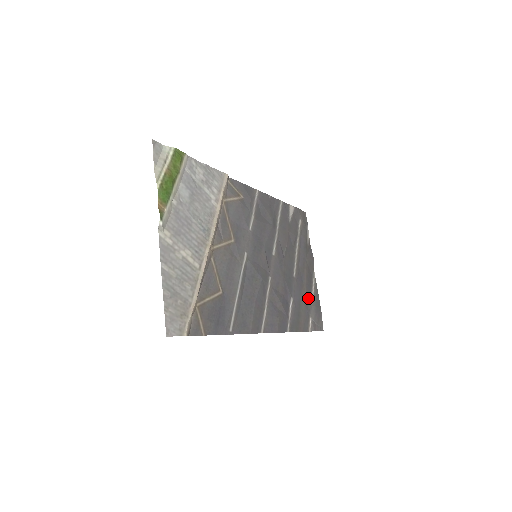
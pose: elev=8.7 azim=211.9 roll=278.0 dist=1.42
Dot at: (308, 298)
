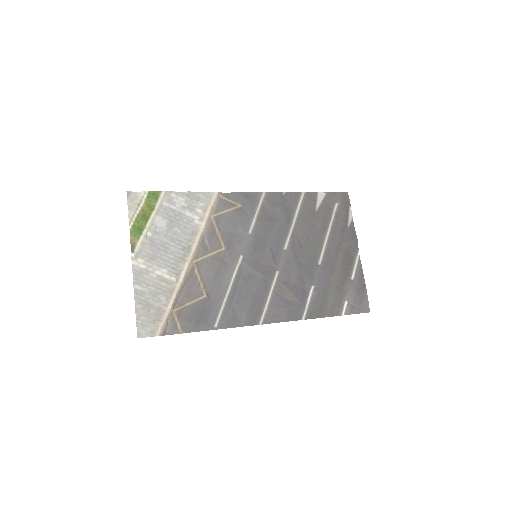
Dot at: (344, 282)
